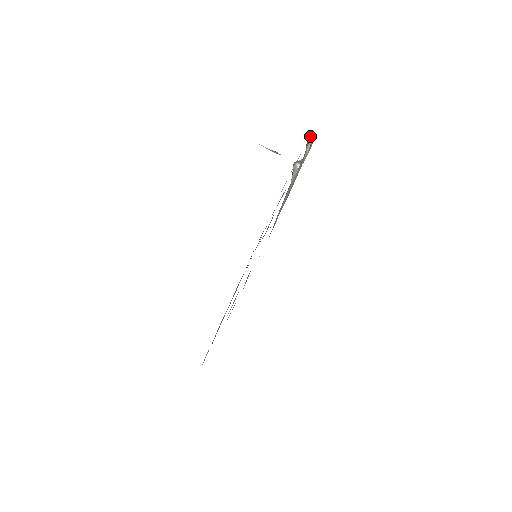
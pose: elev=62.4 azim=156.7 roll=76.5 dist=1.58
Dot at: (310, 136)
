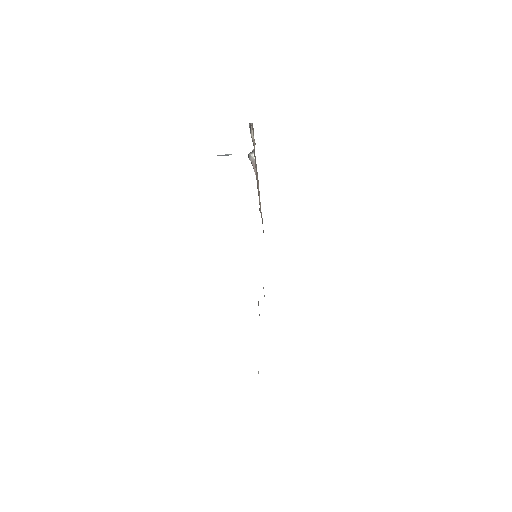
Dot at: (249, 123)
